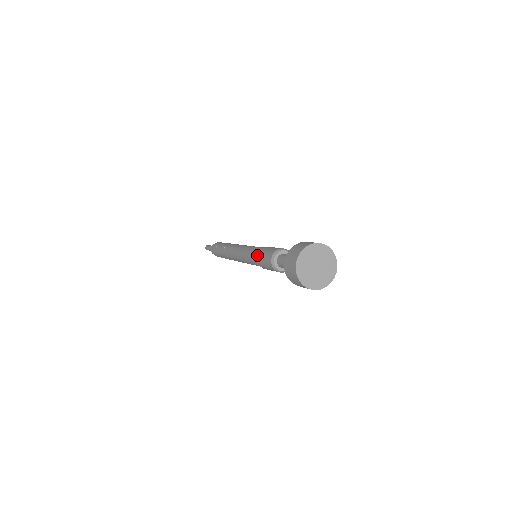
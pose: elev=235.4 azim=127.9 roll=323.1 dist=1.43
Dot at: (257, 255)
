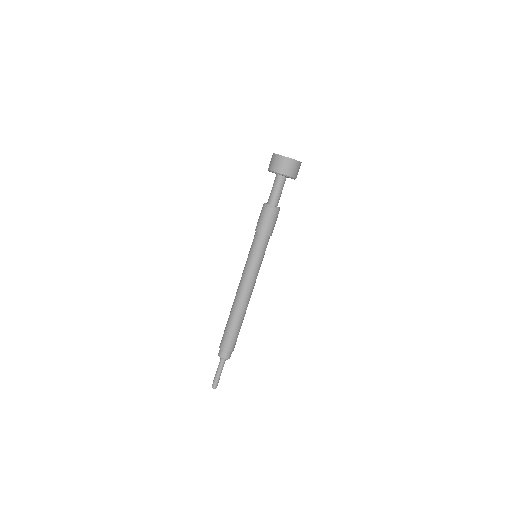
Dot at: occluded
